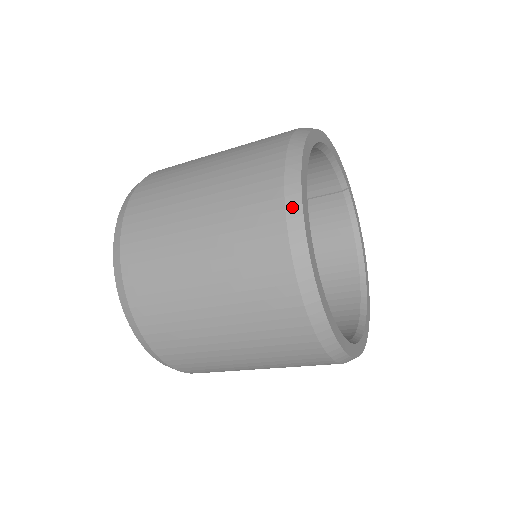
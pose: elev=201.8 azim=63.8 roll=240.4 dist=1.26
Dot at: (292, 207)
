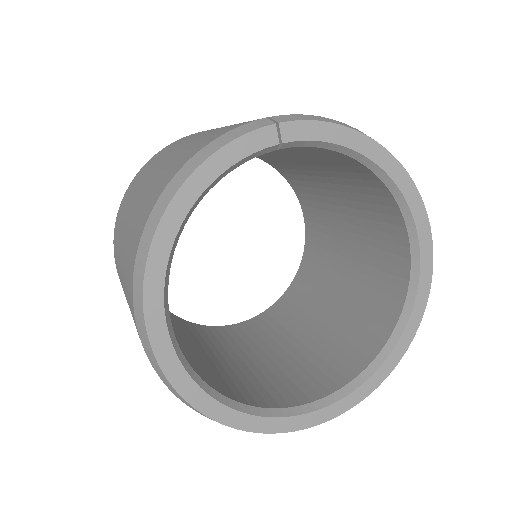
Dot at: occluded
